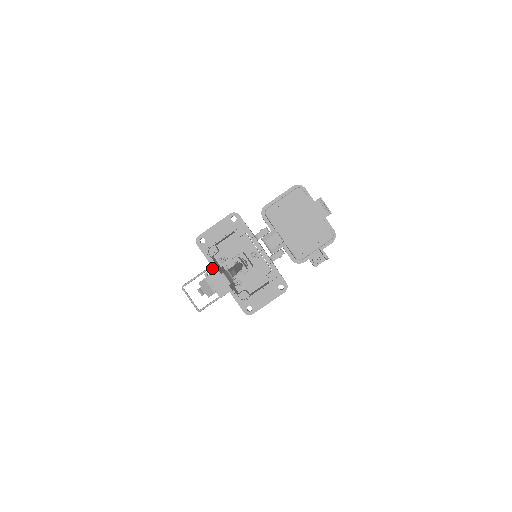
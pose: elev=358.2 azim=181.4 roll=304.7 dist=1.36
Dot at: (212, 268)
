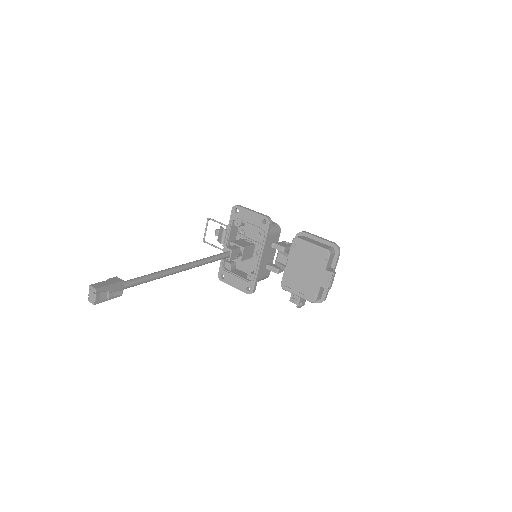
Dot at: occluded
